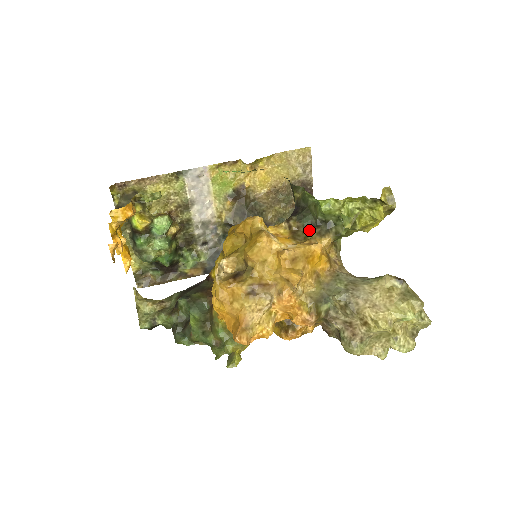
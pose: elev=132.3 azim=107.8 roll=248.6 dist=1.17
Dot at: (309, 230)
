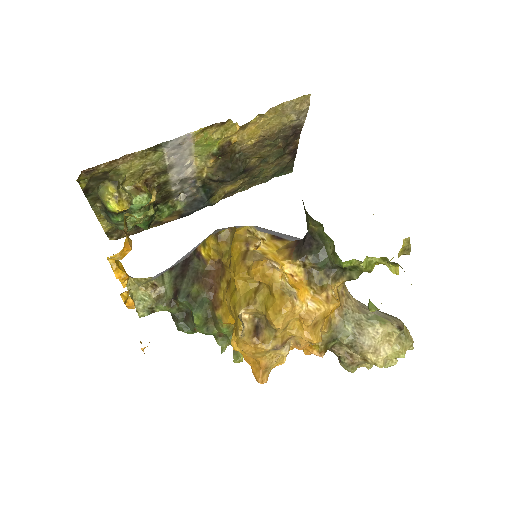
Dot at: (324, 272)
